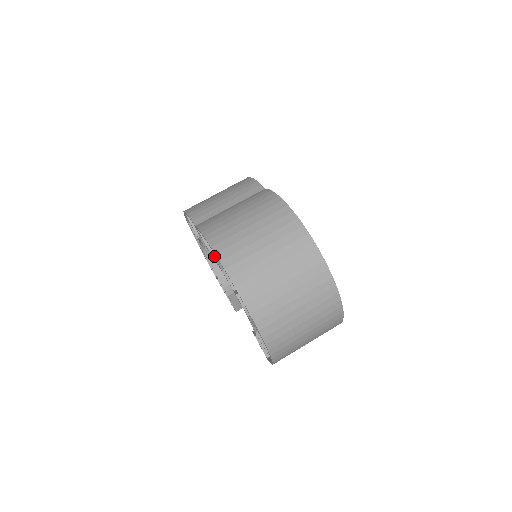
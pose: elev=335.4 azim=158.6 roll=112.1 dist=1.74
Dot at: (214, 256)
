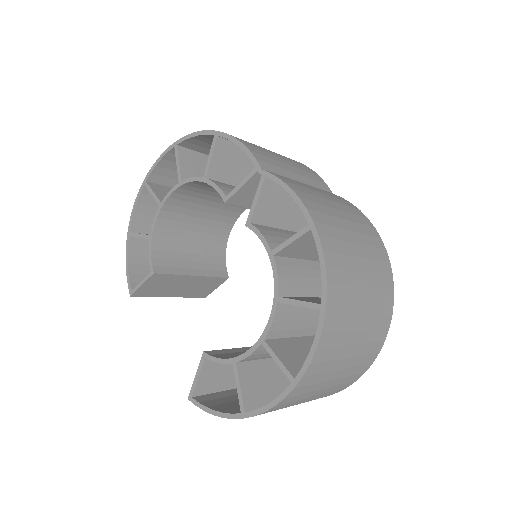
Dot at: (257, 226)
